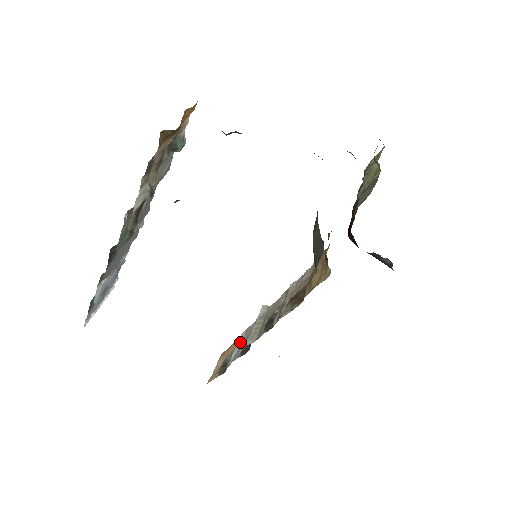
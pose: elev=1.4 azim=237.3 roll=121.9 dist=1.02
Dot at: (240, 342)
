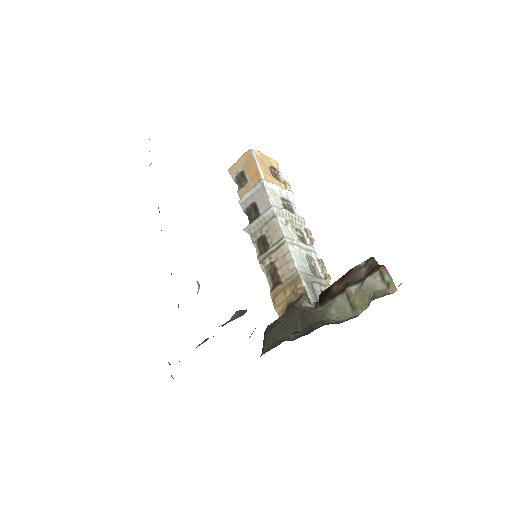
Dot at: (253, 191)
